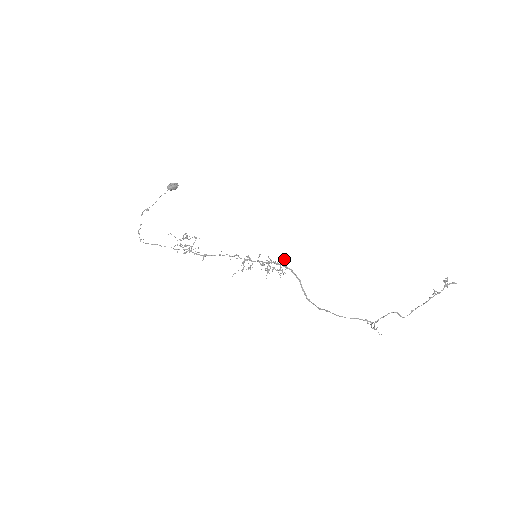
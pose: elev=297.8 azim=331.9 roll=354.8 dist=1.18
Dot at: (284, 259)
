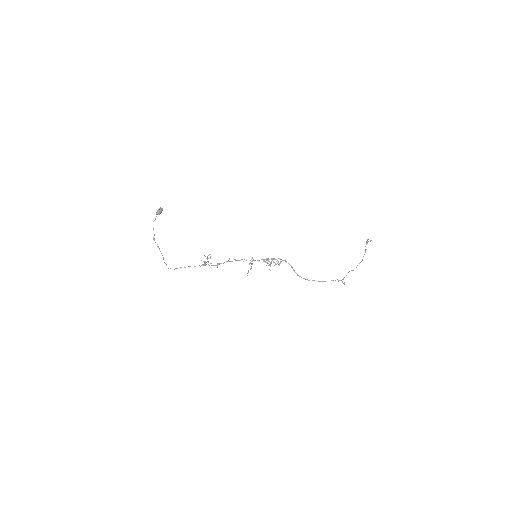
Dot at: occluded
